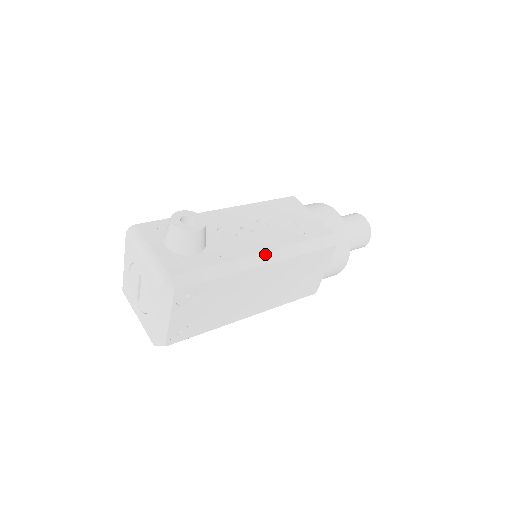
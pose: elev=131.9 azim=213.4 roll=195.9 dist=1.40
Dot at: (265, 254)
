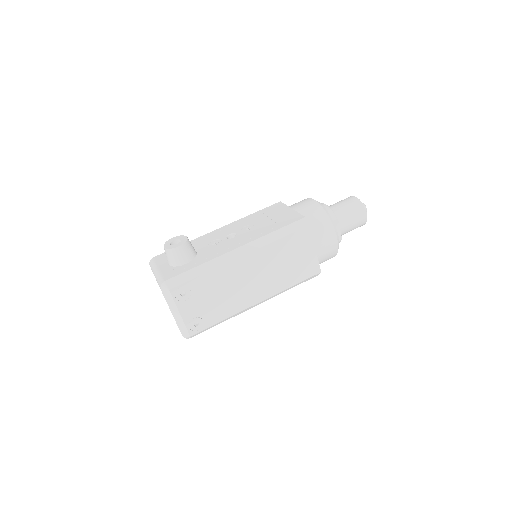
Dot at: (239, 249)
